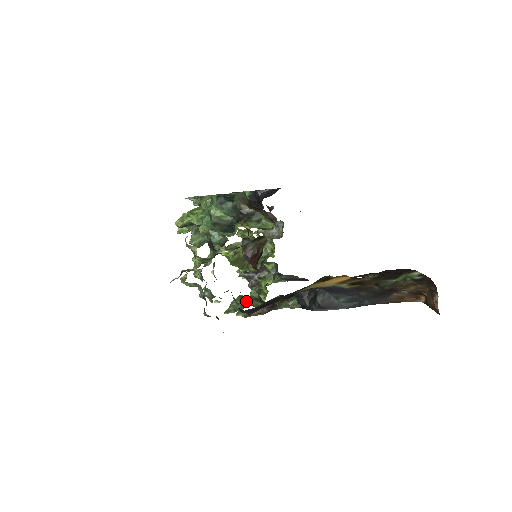
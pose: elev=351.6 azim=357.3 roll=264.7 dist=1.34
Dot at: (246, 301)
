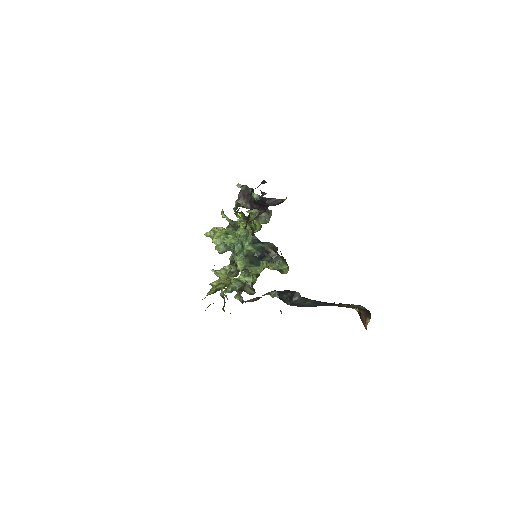
Dot at: (241, 285)
